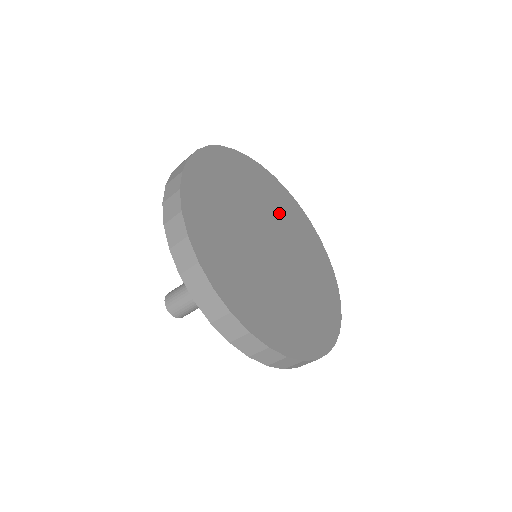
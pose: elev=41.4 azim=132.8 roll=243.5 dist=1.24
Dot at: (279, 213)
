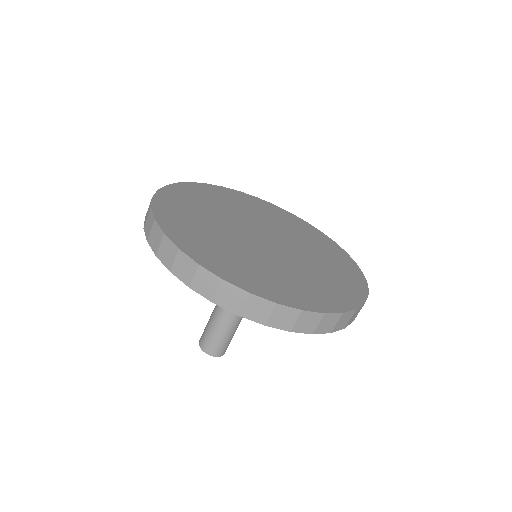
Dot at: (231, 208)
